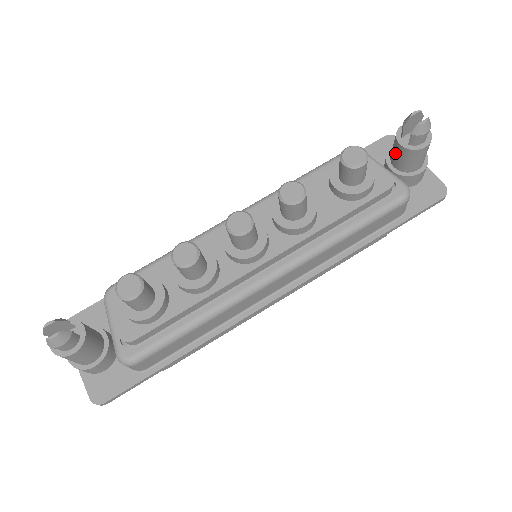
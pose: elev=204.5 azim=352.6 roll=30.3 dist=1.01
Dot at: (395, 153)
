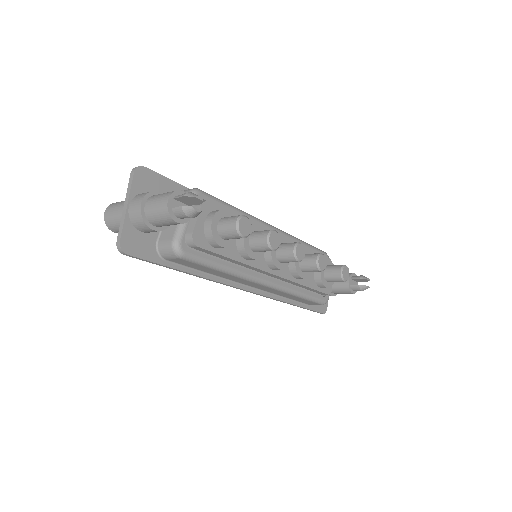
Dot at: occluded
